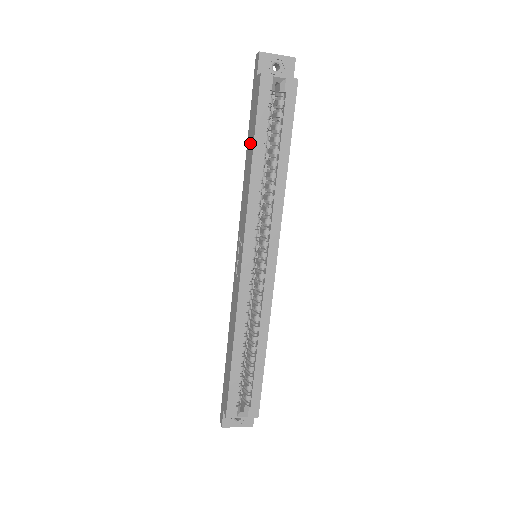
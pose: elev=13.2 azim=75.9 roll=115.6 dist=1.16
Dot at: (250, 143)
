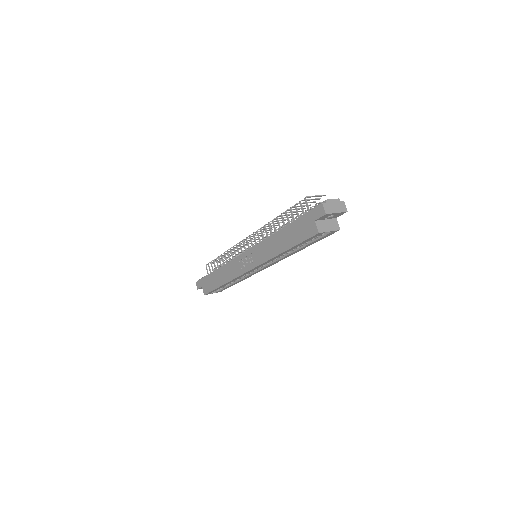
Dot at: (287, 238)
